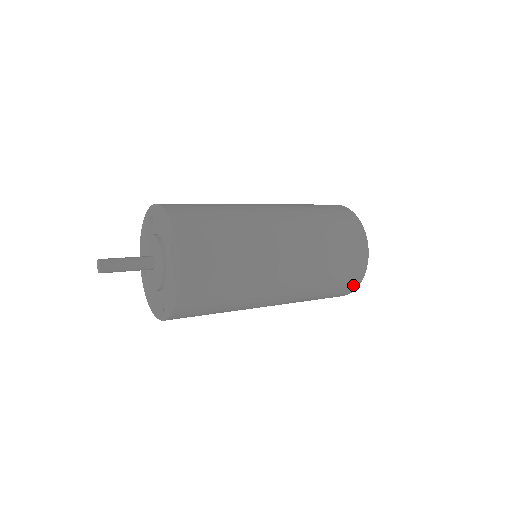
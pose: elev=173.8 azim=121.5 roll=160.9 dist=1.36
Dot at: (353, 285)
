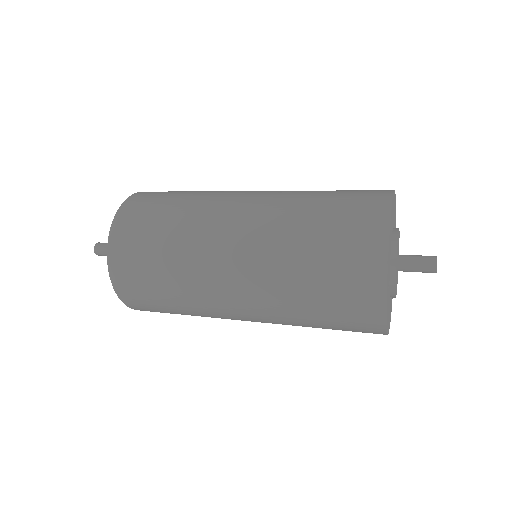
Dot at: occluded
